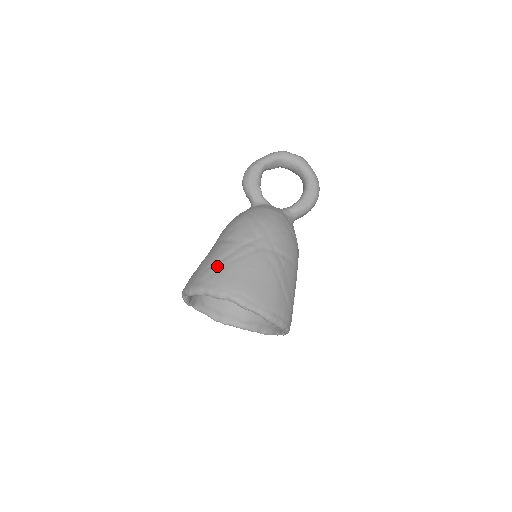
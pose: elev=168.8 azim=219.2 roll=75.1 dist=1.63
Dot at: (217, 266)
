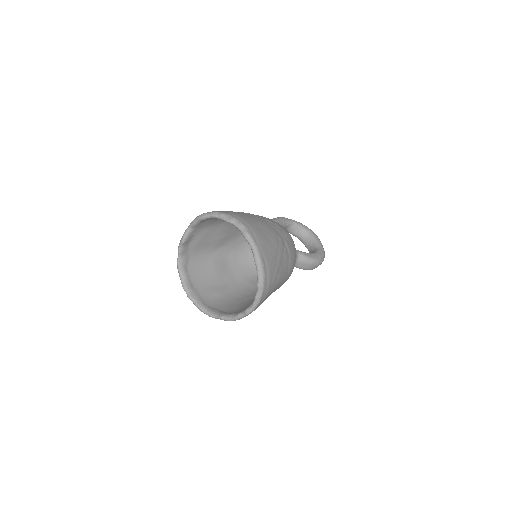
Dot at: (238, 212)
